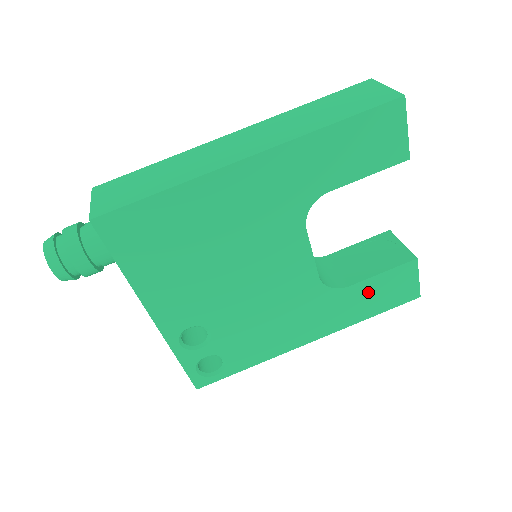
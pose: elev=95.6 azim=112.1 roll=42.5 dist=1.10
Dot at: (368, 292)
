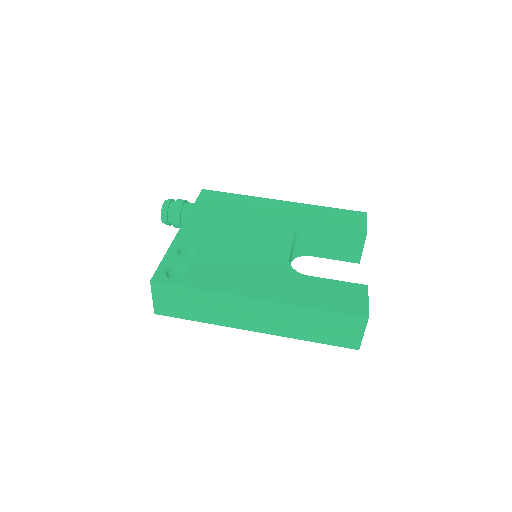
Dot at: (321, 288)
